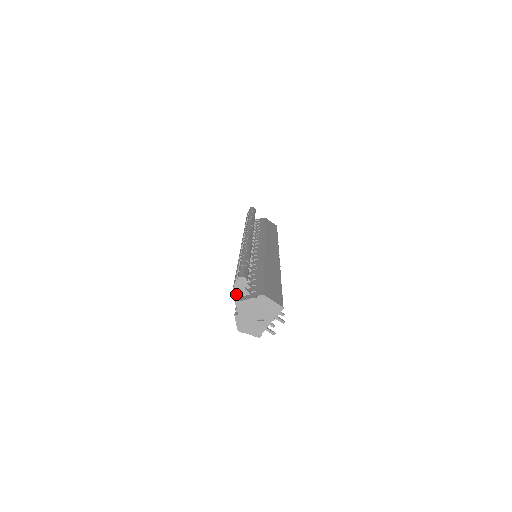
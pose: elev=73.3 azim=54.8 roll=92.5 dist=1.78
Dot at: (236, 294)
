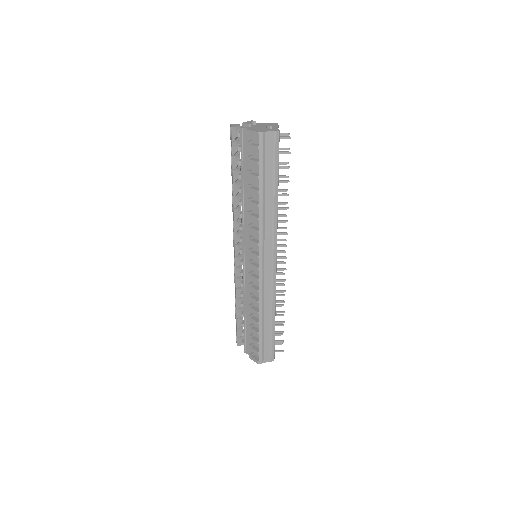
Dot at: occluded
